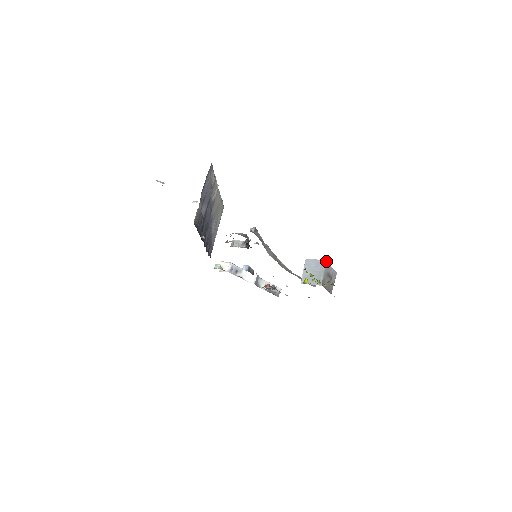
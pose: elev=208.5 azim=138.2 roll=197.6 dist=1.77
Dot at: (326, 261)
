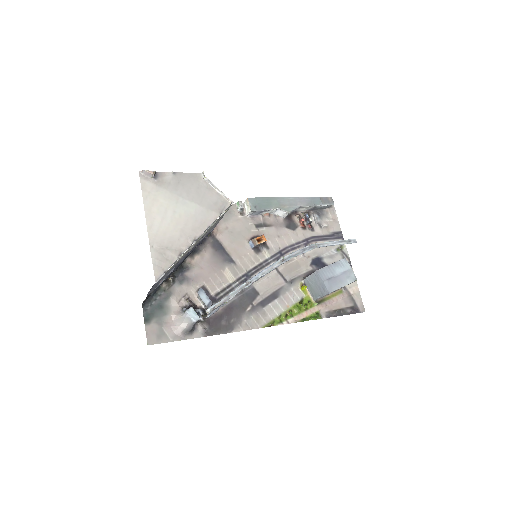
Dot at: (329, 293)
